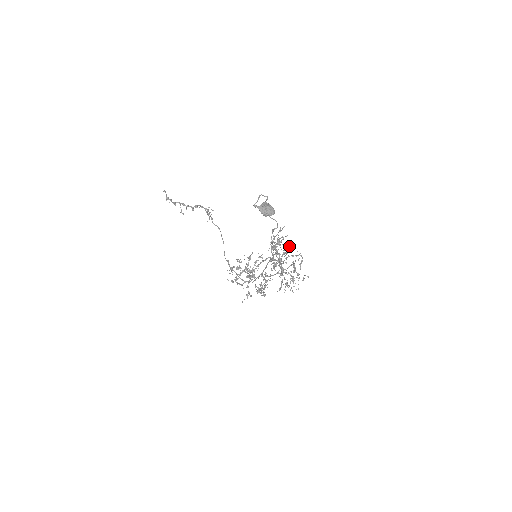
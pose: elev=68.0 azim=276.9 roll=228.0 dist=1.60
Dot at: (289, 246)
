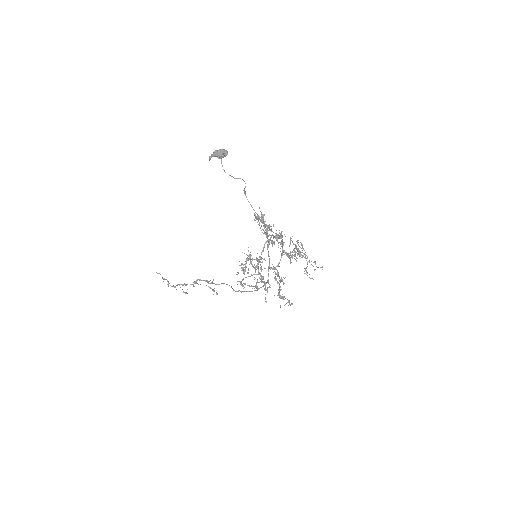
Dot at: occluded
